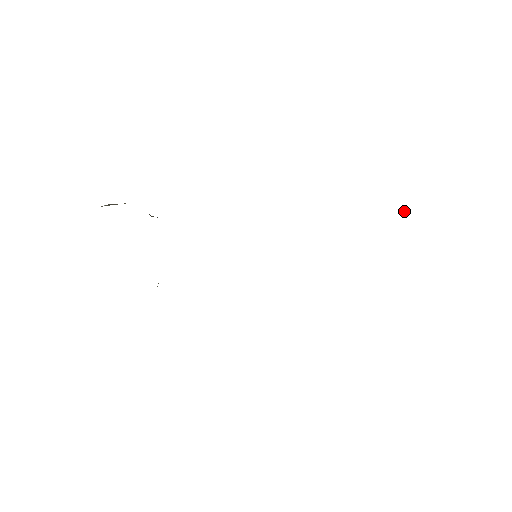
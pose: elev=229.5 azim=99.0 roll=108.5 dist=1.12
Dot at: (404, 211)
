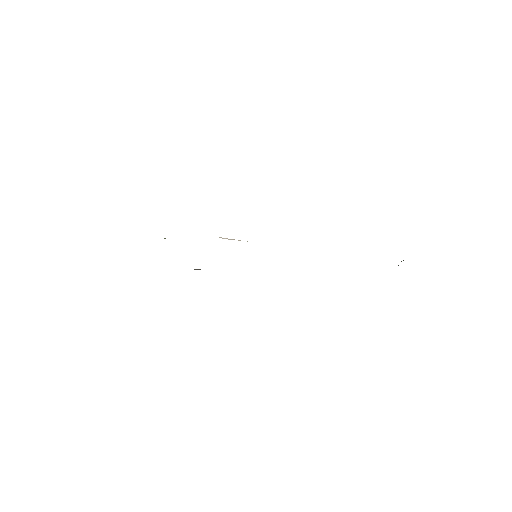
Dot at: occluded
